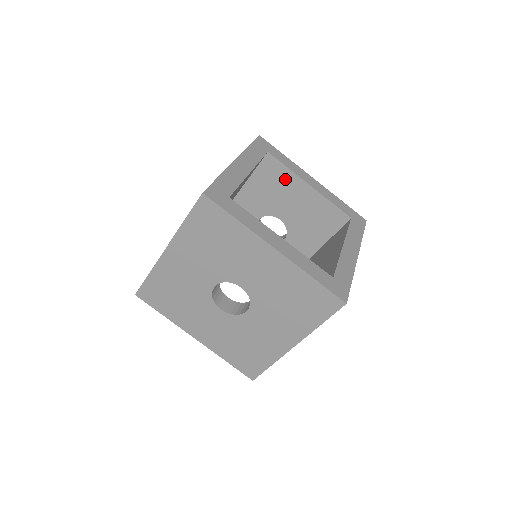
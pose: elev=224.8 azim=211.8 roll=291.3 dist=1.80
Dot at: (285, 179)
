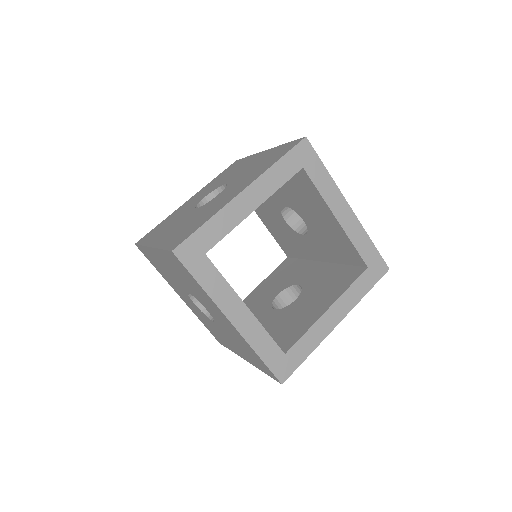
Dot at: (315, 198)
